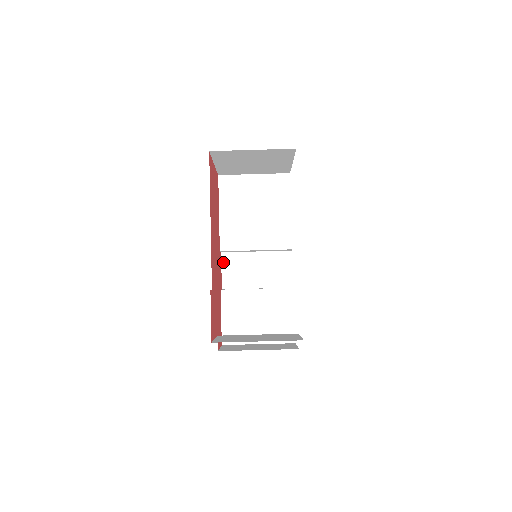
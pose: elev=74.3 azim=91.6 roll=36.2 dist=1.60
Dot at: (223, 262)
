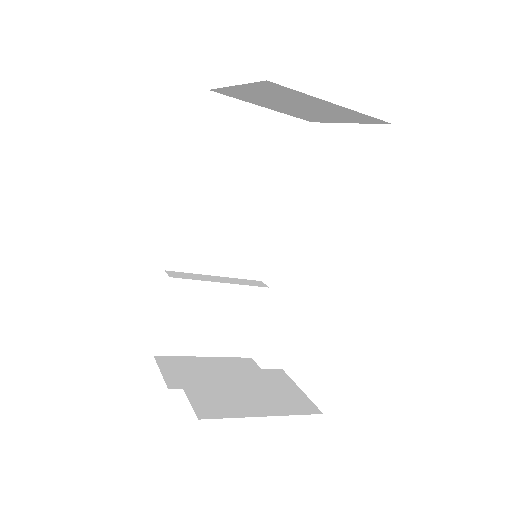
Dot at: (176, 230)
